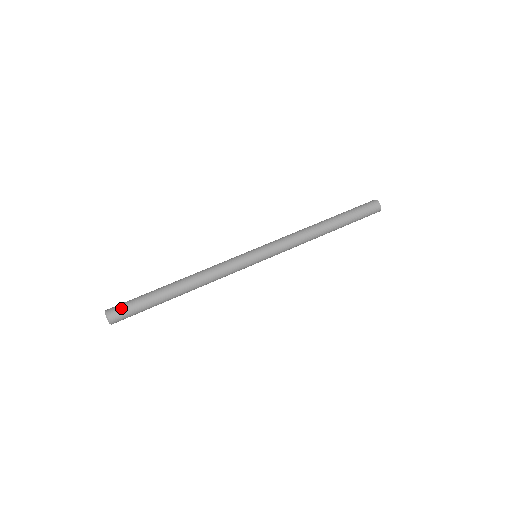
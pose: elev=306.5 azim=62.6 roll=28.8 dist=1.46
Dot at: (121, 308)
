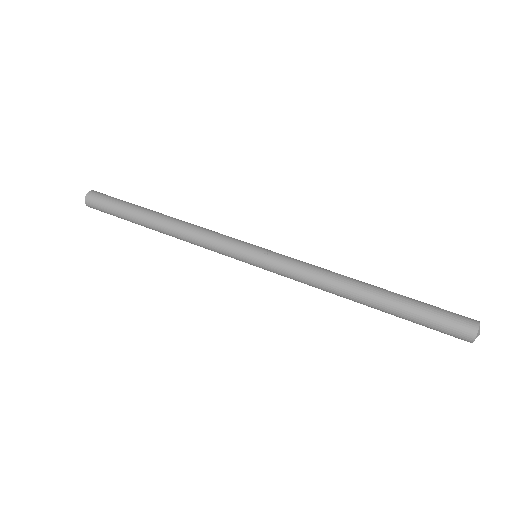
Dot at: (105, 195)
